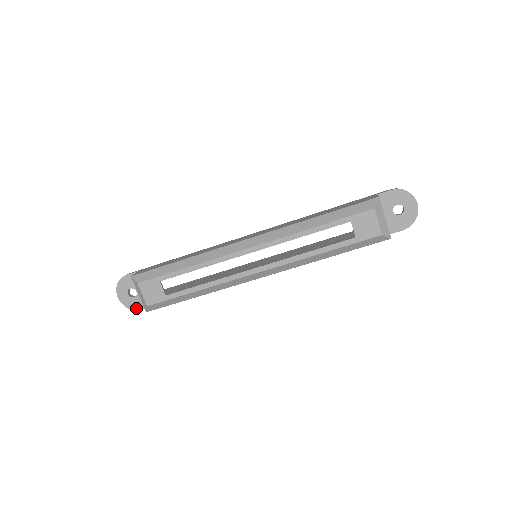
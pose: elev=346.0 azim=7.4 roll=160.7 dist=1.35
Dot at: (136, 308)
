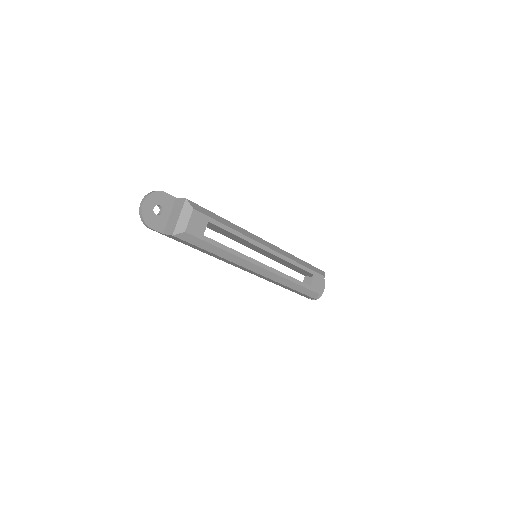
Dot at: (150, 225)
